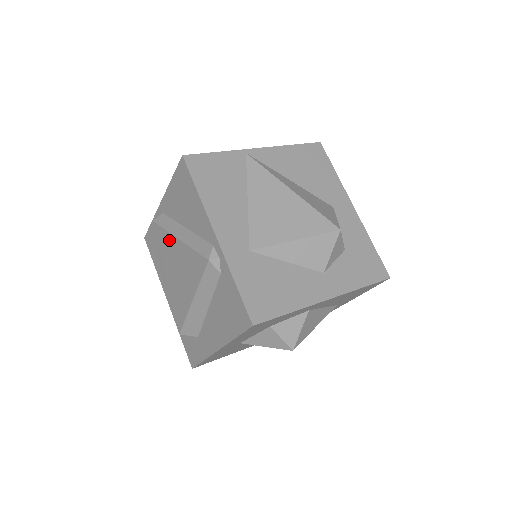
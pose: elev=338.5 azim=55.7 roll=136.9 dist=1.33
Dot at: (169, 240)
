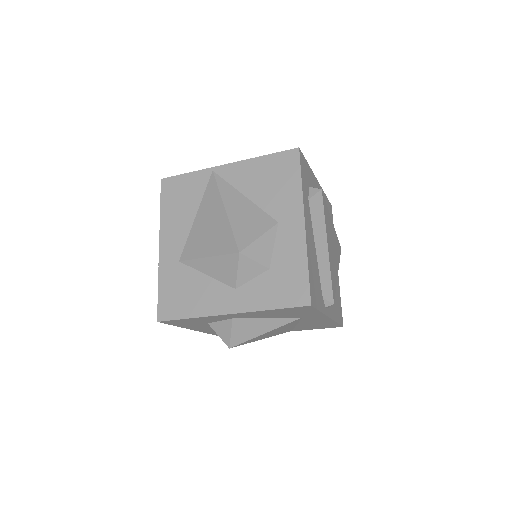
Dot at: occluded
